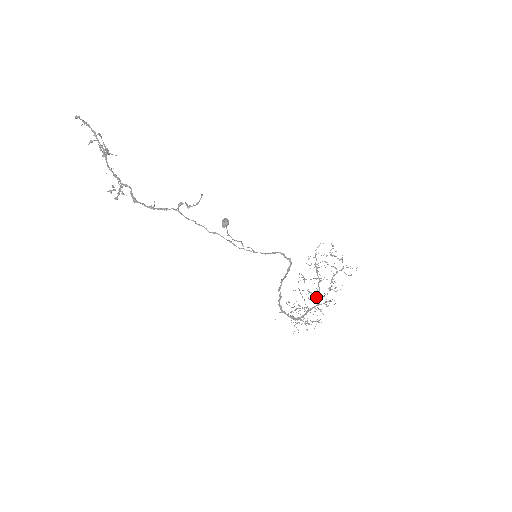
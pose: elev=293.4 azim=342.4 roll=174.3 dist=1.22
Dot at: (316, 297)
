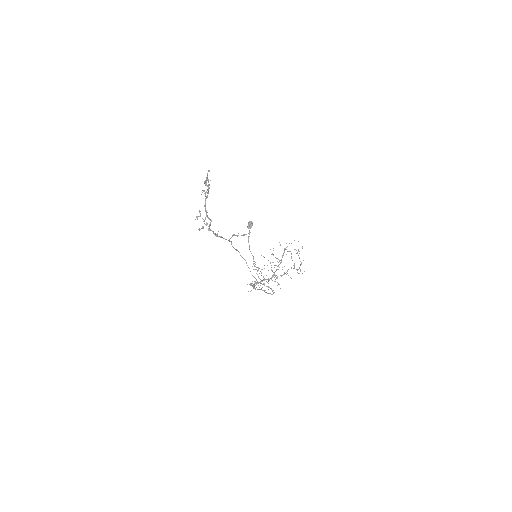
Dot at: (272, 270)
